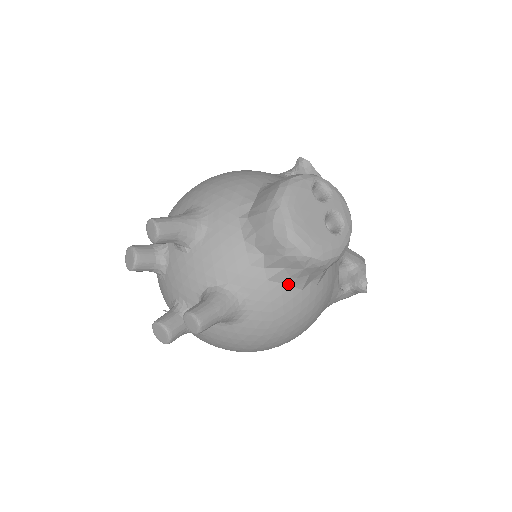
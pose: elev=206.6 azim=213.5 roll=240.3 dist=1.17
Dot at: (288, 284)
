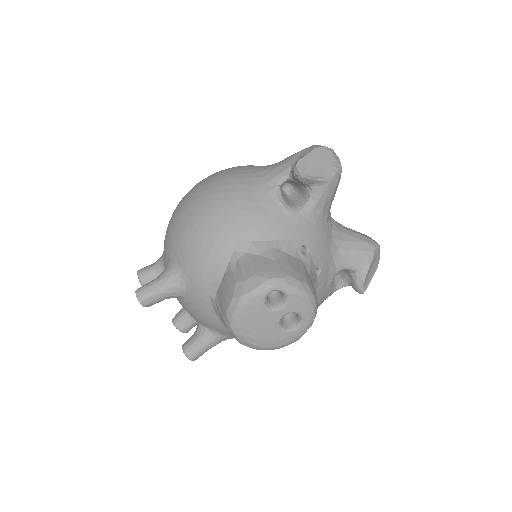
Dot at: occluded
